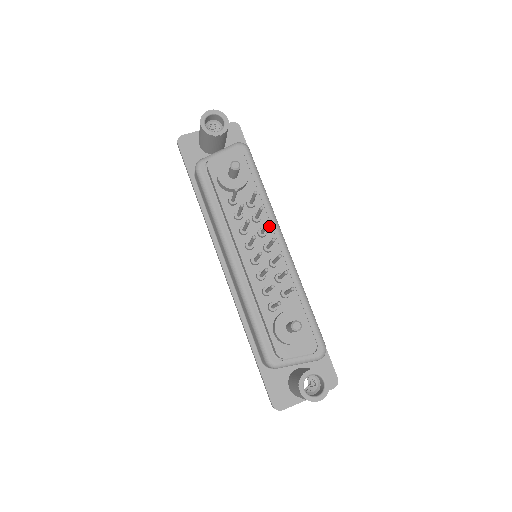
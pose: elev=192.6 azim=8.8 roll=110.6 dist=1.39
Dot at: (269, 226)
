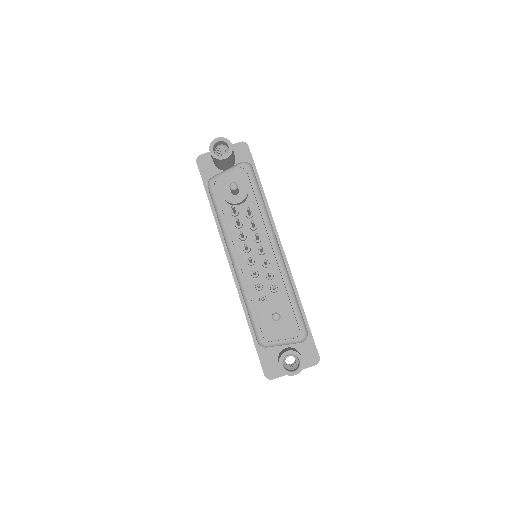
Dot at: (264, 233)
